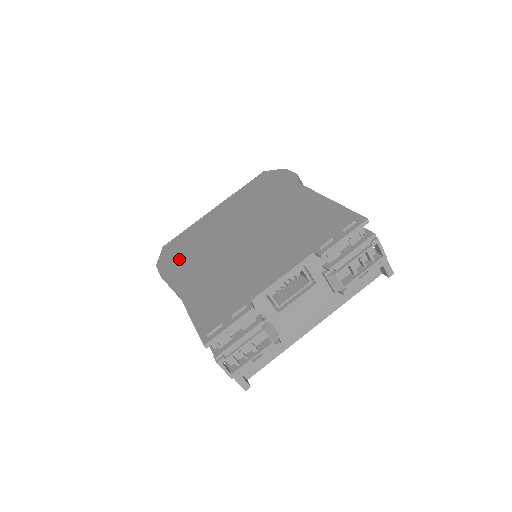
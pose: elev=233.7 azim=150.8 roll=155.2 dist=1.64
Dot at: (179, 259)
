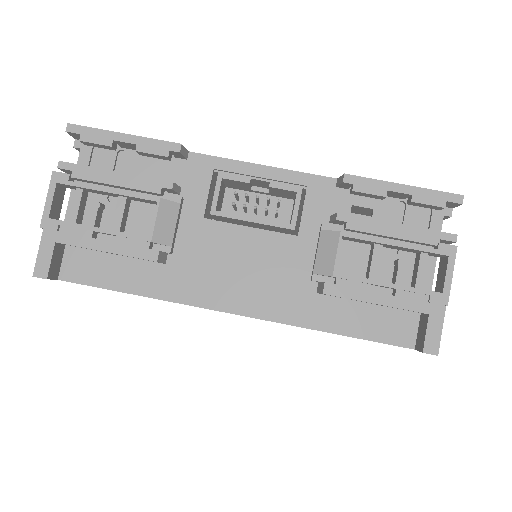
Dot at: occluded
